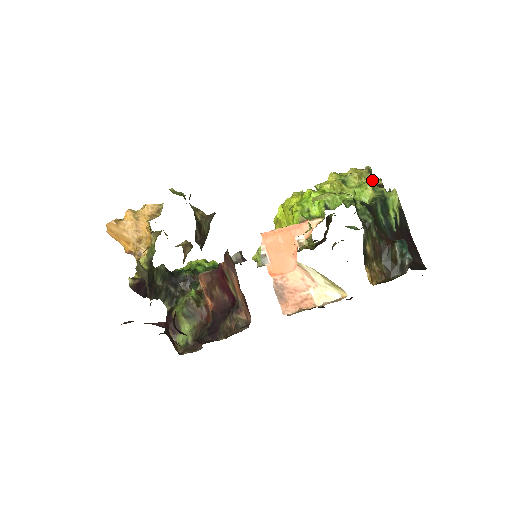
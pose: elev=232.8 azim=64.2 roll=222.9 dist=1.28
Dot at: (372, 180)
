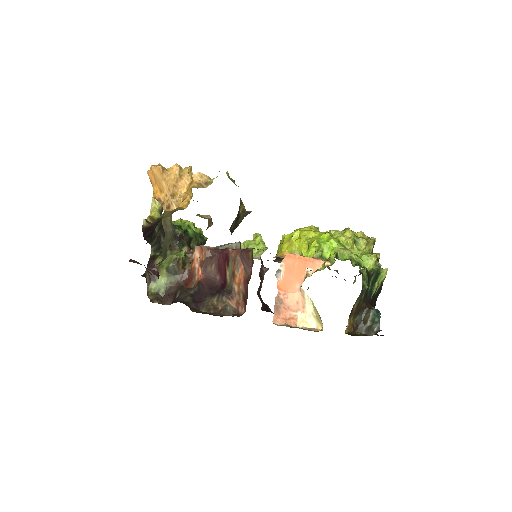
Dot at: (372, 250)
